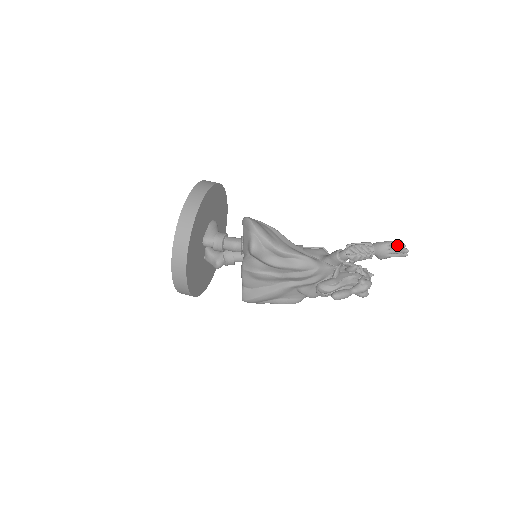
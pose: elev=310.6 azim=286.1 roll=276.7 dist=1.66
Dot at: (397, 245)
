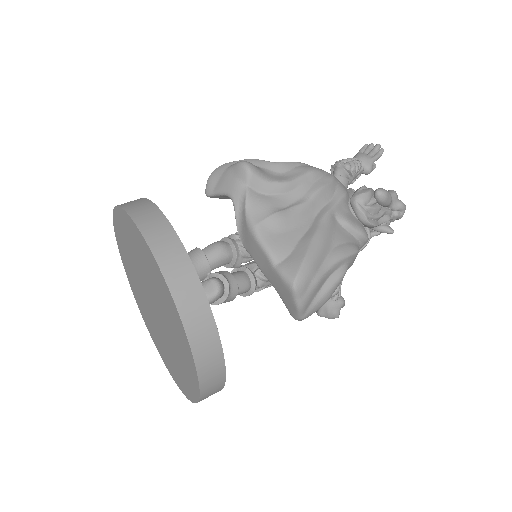
Dot at: (367, 148)
